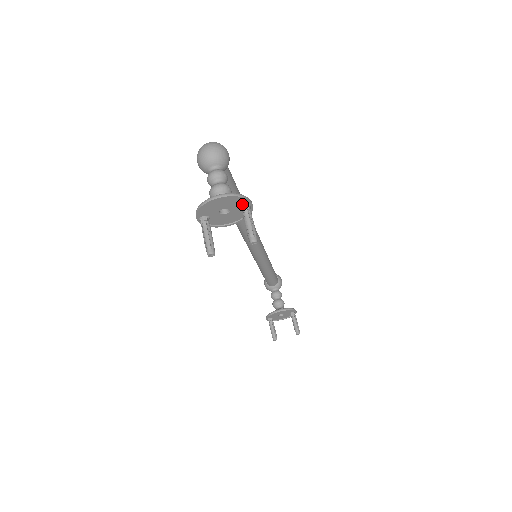
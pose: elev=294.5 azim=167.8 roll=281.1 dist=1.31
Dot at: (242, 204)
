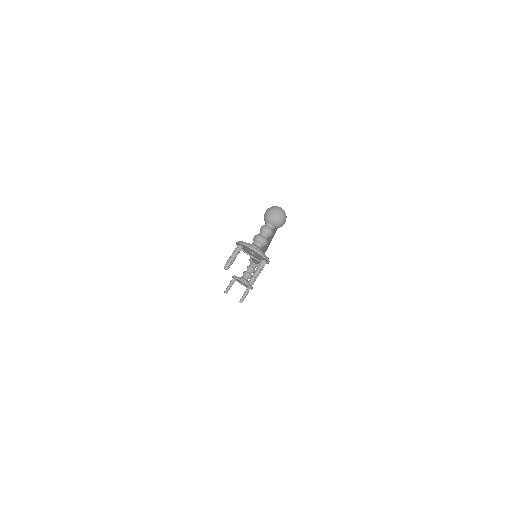
Dot at: (264, 259)
